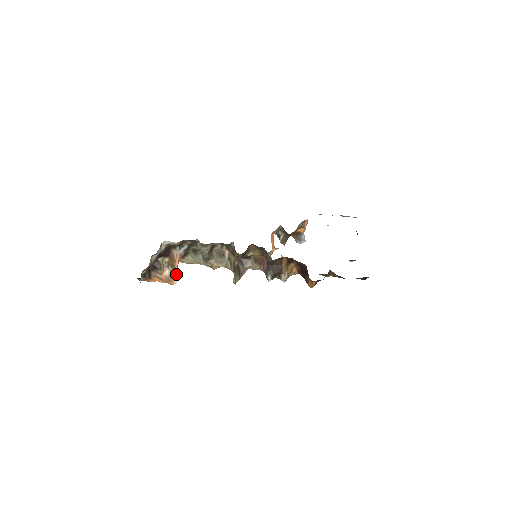
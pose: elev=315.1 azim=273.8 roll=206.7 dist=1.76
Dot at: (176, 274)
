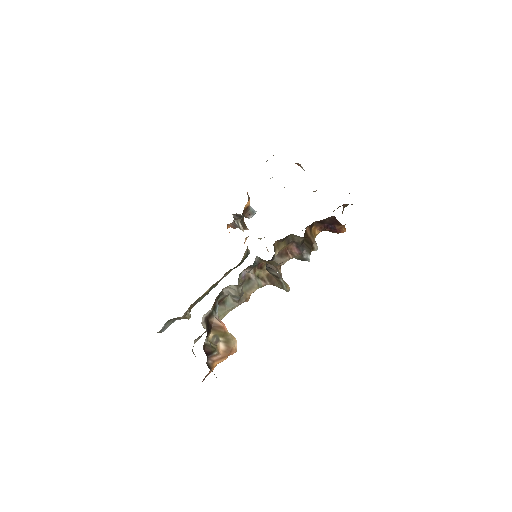
Dot at: (232, 338)
